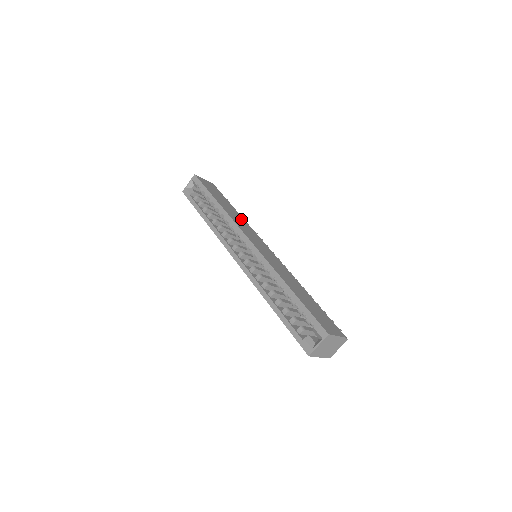
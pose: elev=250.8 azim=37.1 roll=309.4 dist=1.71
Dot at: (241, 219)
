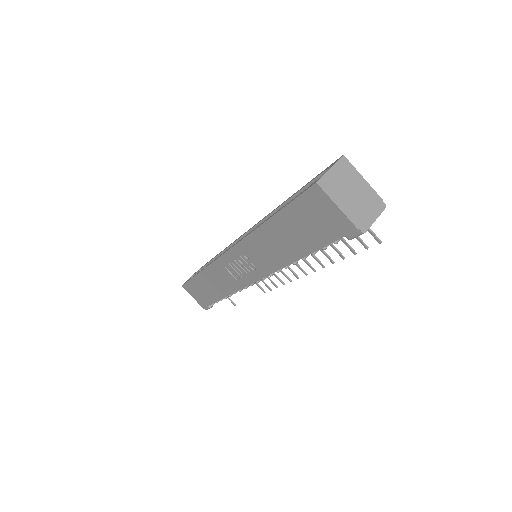
Dot at: occluded
